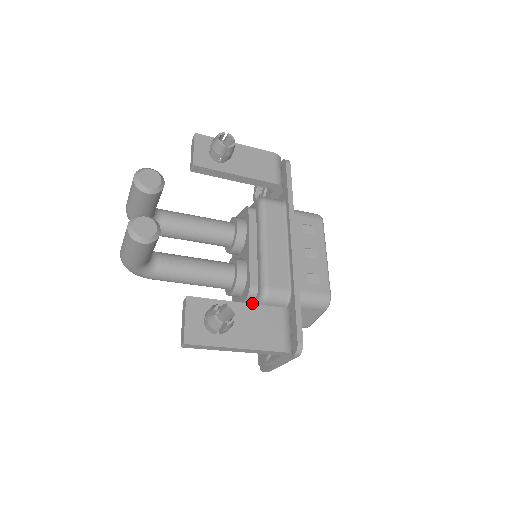
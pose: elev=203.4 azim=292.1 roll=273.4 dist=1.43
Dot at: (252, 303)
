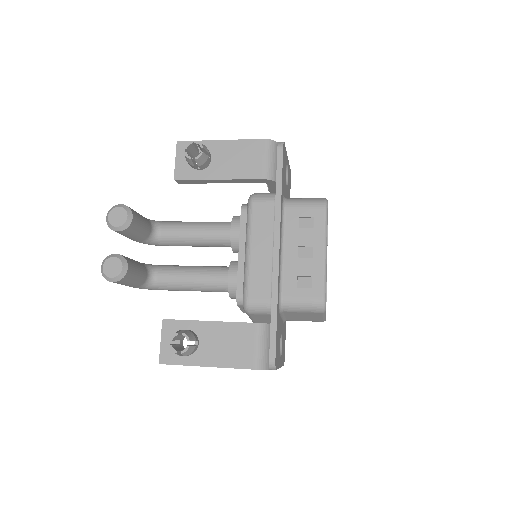
Dot at: occluded
